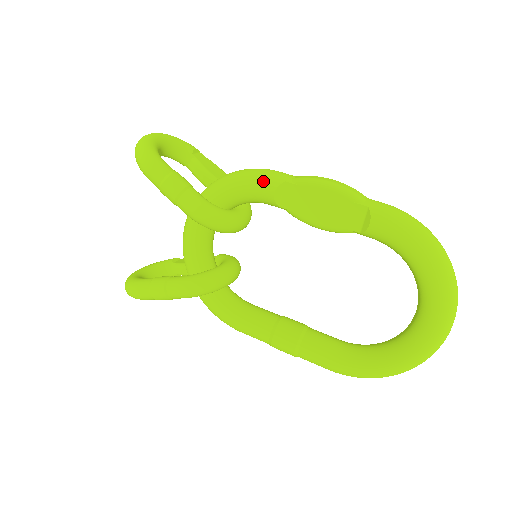
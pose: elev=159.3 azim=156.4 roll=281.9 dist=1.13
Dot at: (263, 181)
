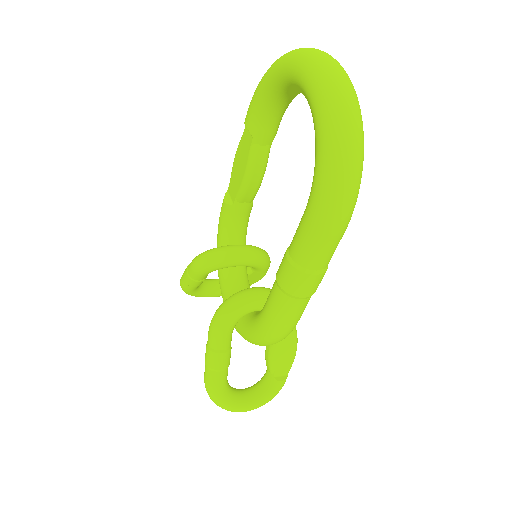
Dot at: (221, 207)
